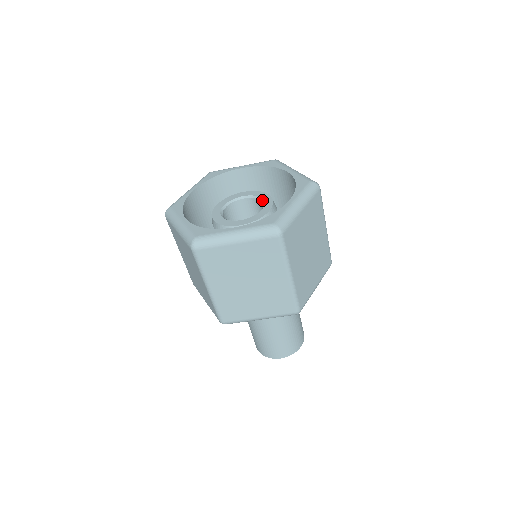
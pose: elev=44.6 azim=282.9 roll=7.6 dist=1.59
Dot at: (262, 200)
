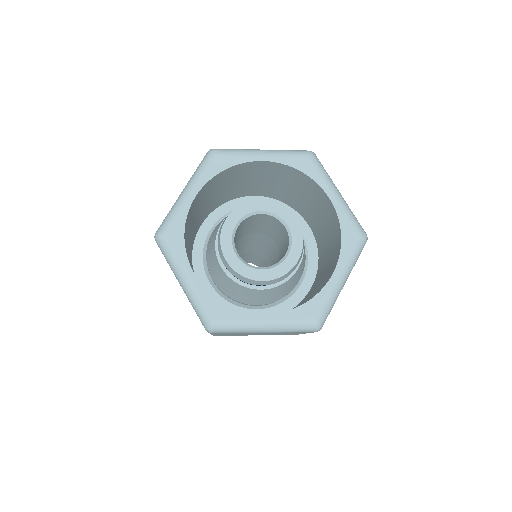
Dot at: (288, 230)
